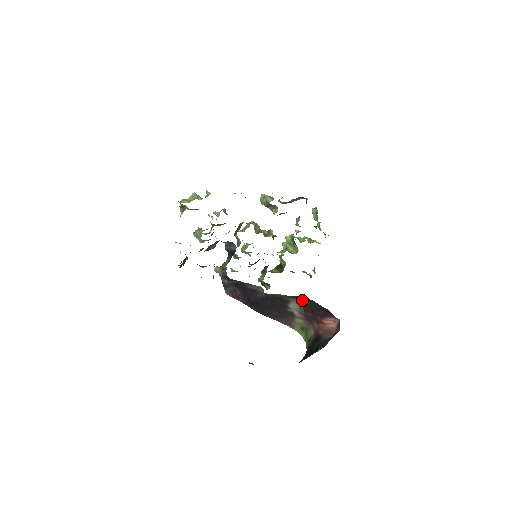
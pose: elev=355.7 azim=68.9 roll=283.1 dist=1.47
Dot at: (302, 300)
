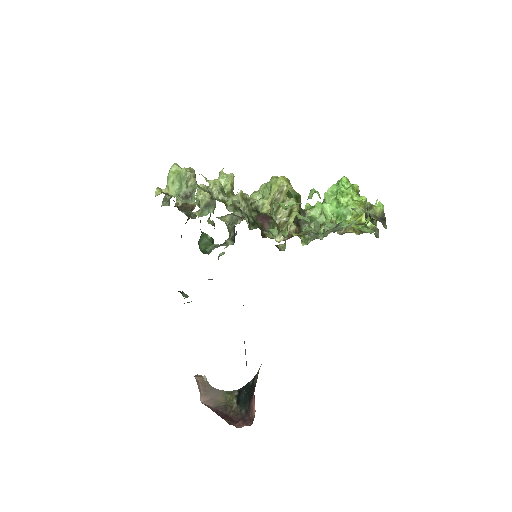
Dot at: occluded
